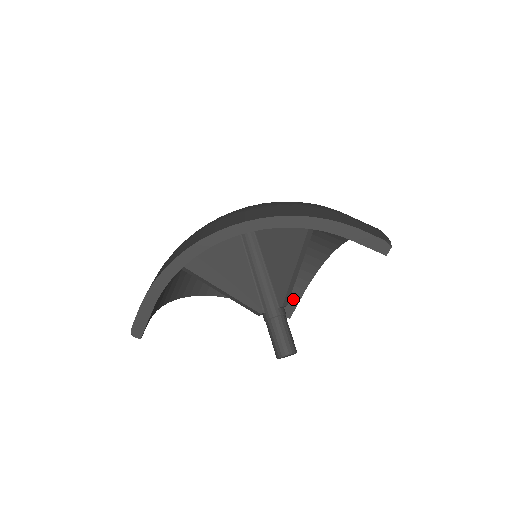
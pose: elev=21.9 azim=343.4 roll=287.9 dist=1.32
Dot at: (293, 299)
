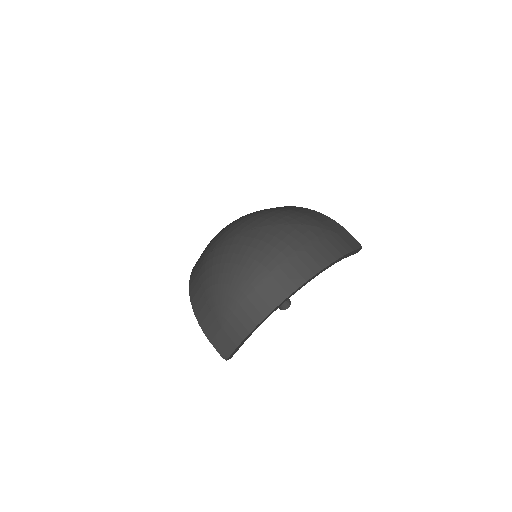
Dot at: occluded
